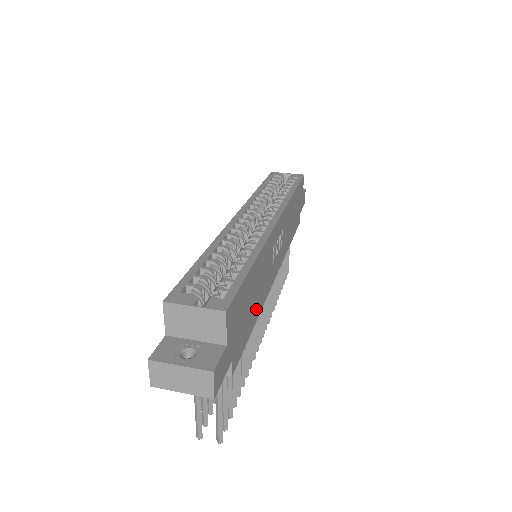
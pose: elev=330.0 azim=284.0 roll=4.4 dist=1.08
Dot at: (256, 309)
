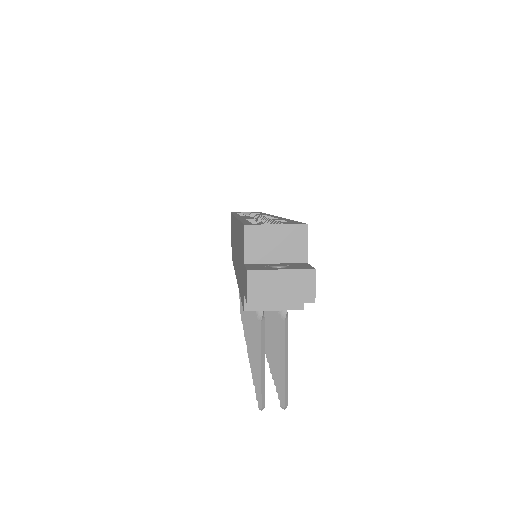
Dot at: occluded
